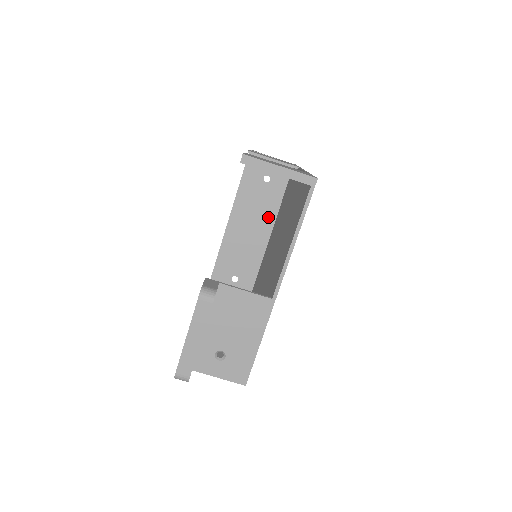
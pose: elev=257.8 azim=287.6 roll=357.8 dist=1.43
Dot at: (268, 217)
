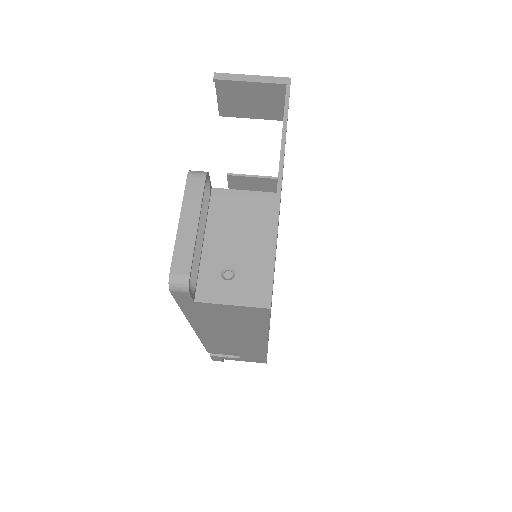
Dot at: occluded
